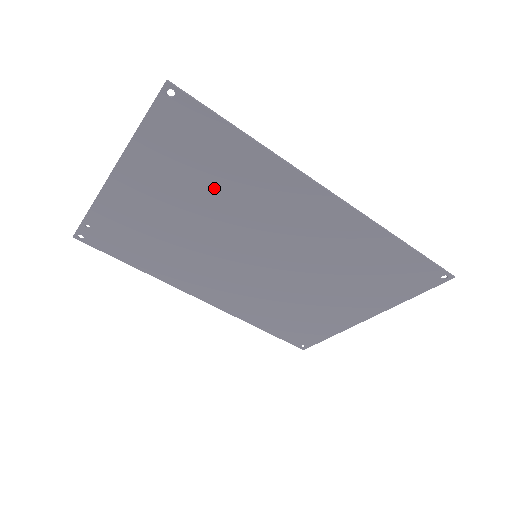
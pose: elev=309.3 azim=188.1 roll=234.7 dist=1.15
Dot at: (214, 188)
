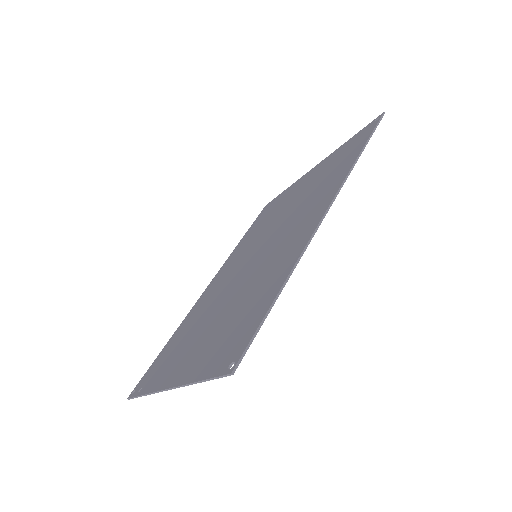
Dot at: occluded
